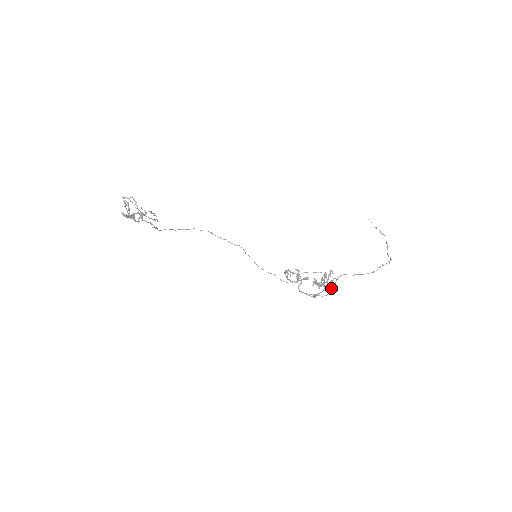
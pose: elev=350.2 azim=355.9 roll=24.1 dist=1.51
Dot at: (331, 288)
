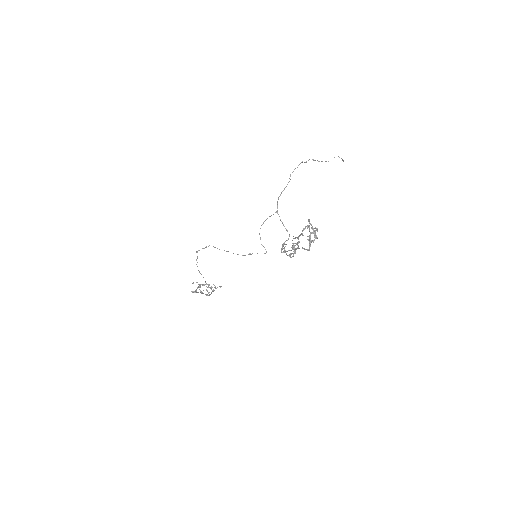
Dot at: occluded
